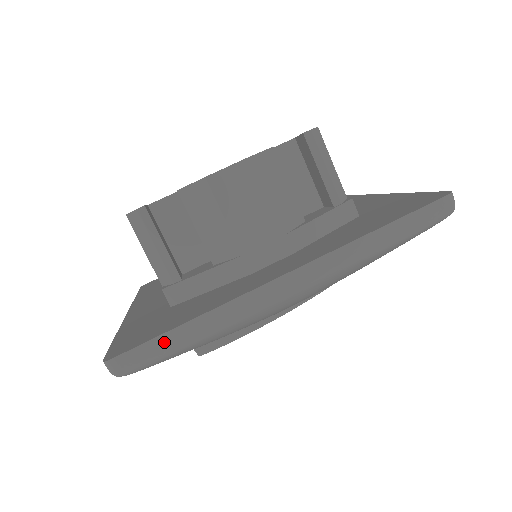
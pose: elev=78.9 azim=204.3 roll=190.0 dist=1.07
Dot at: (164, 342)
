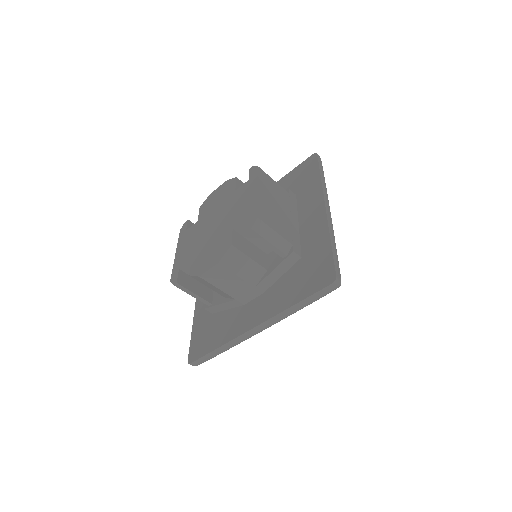
Dot at: (209, 356)
